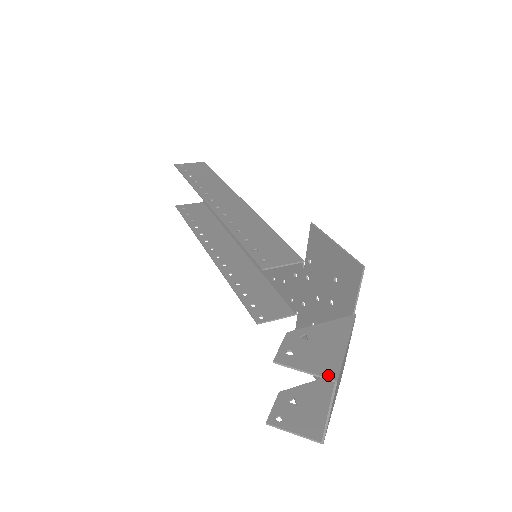
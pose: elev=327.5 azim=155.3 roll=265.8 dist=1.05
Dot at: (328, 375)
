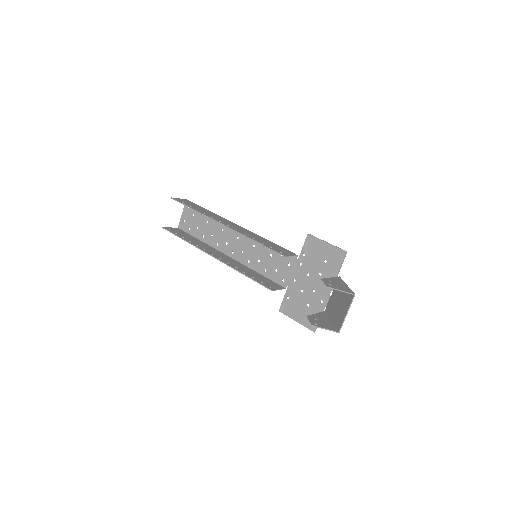
Dot at: (351, 292)
